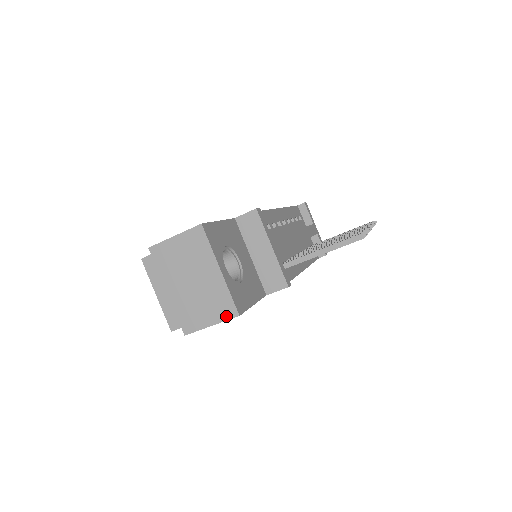
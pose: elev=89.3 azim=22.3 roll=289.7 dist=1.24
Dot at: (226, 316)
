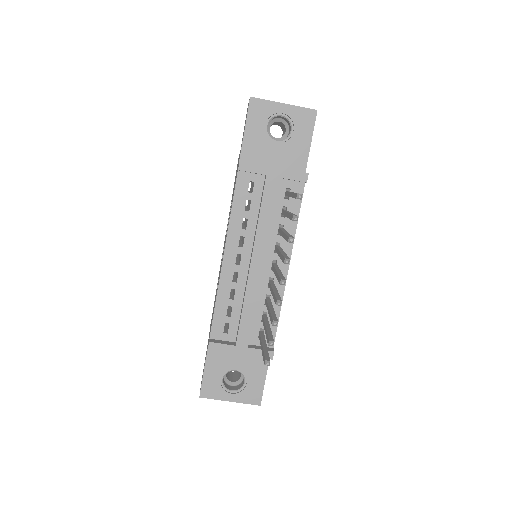
Dot at: occluded
